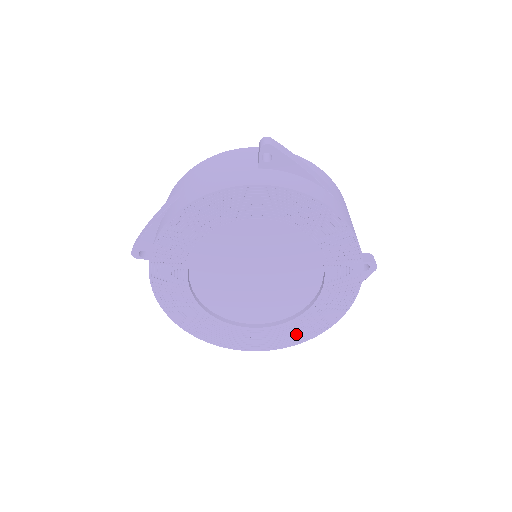
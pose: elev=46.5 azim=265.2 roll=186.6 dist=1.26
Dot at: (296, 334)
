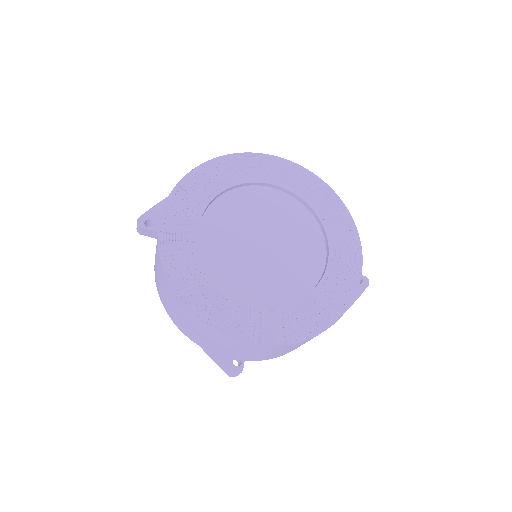
Dot at: (303, 323)
